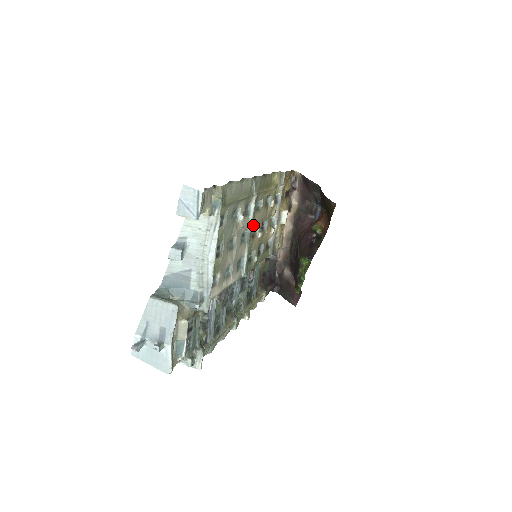
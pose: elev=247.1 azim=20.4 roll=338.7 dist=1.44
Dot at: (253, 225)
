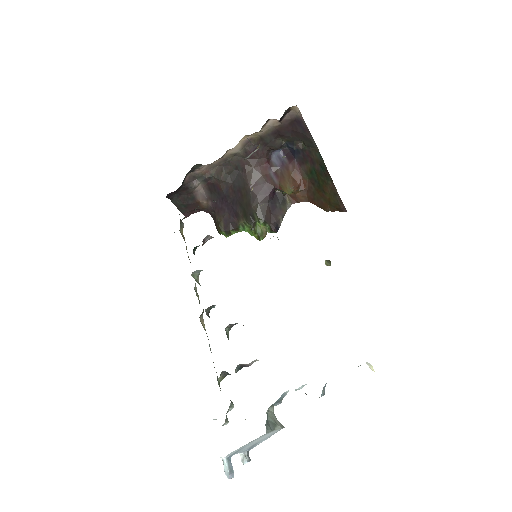
Dot at: occluded
